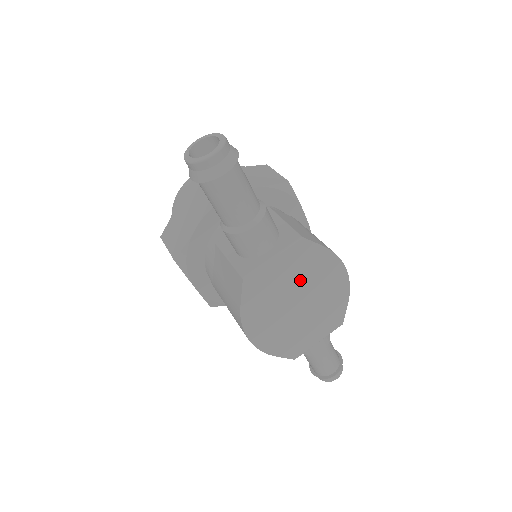
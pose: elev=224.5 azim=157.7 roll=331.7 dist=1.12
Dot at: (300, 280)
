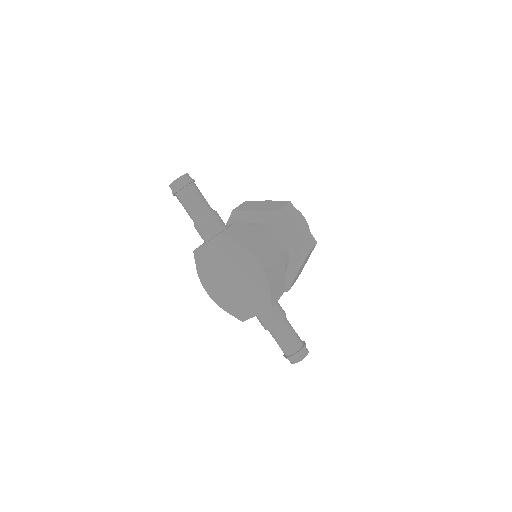
Dot at: (228, 262)
